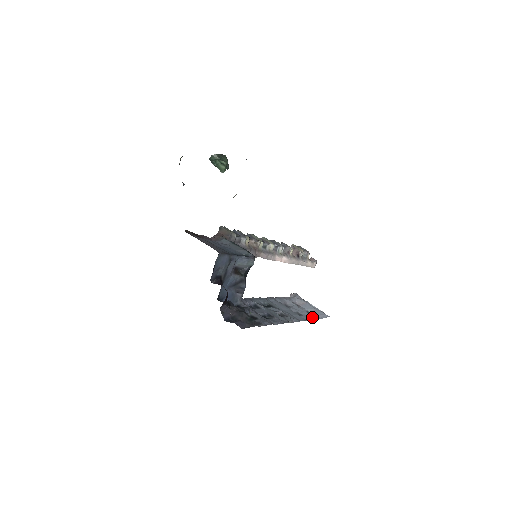
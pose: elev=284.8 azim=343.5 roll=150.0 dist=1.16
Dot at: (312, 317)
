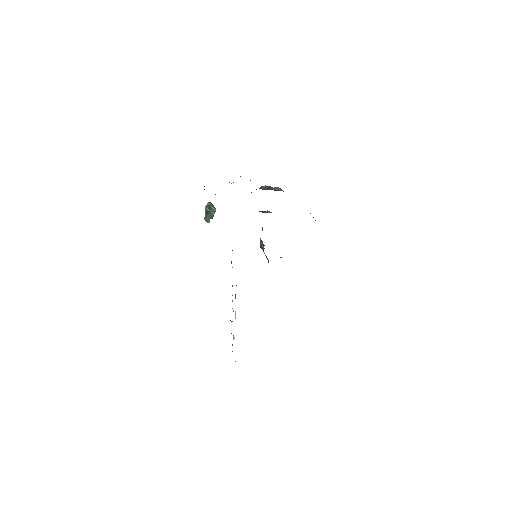
Dot at: occluded
